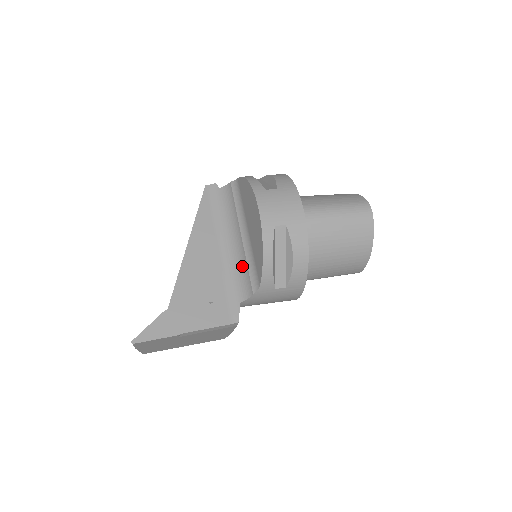
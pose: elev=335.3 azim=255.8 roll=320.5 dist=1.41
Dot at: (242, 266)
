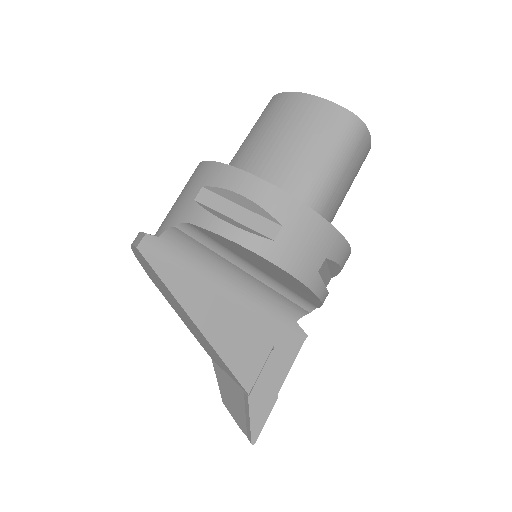
Dot at: (273, 297)
